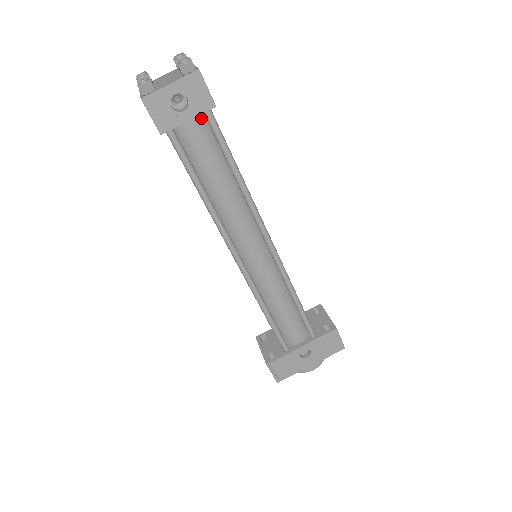
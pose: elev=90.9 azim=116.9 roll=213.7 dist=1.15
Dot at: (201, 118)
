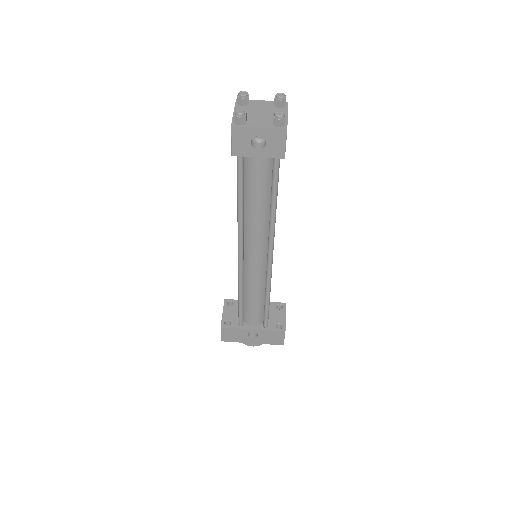
Dot at: occluded
